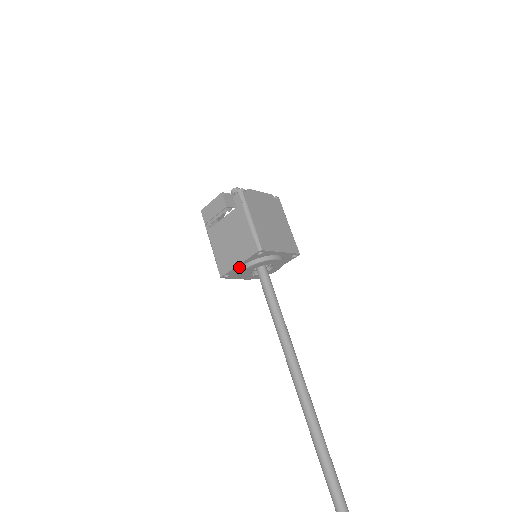
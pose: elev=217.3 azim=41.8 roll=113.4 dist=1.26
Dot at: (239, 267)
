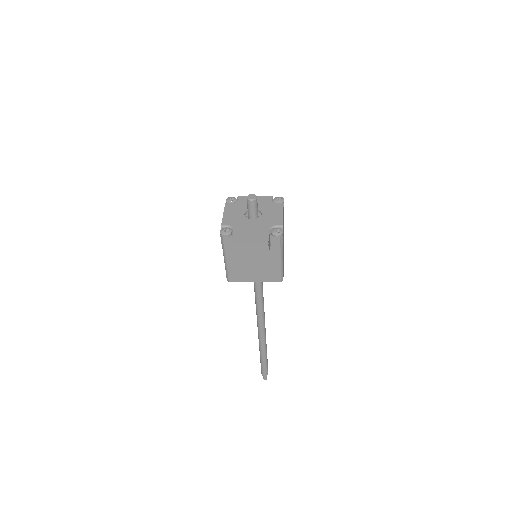
Dot at: occluded
